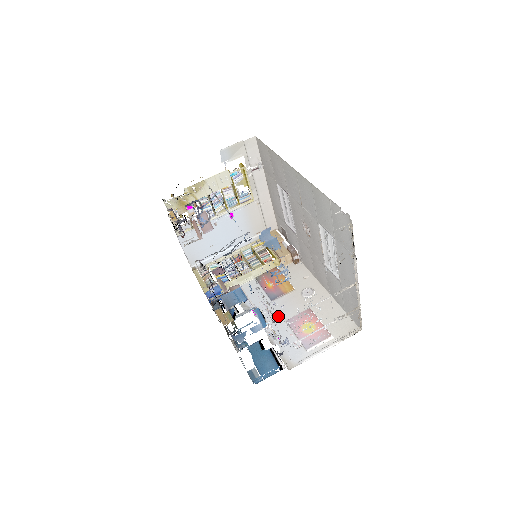
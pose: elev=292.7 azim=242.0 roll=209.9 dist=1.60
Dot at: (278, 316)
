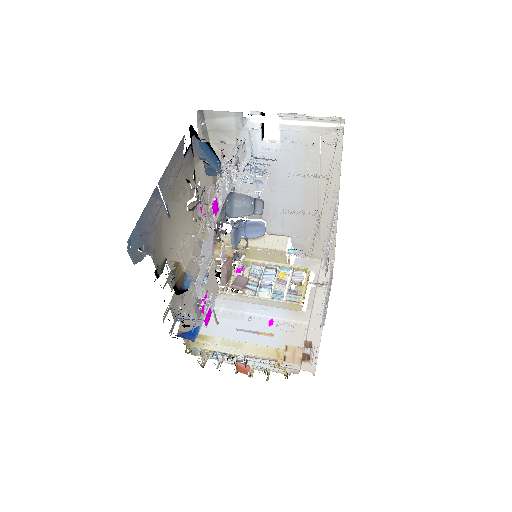
Dot at: occluded
